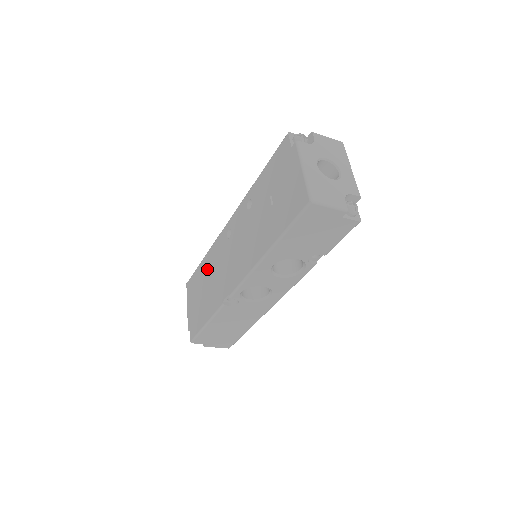
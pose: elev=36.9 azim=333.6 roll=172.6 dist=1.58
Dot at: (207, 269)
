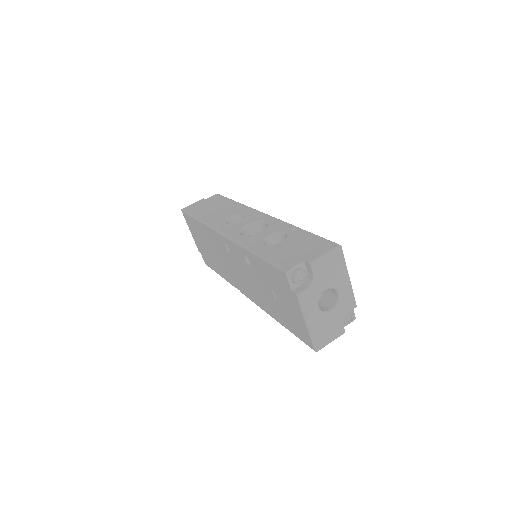
Dot at: (207, 238)
